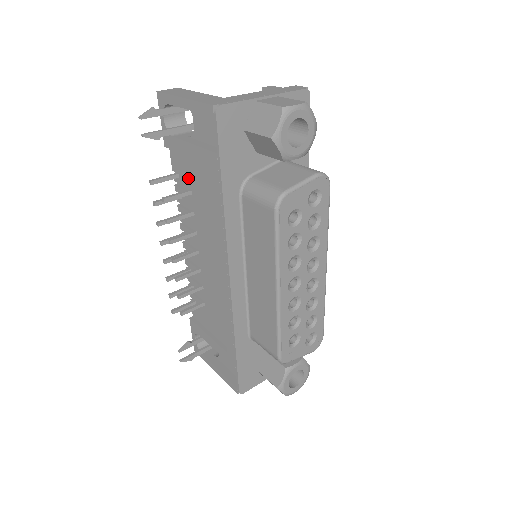
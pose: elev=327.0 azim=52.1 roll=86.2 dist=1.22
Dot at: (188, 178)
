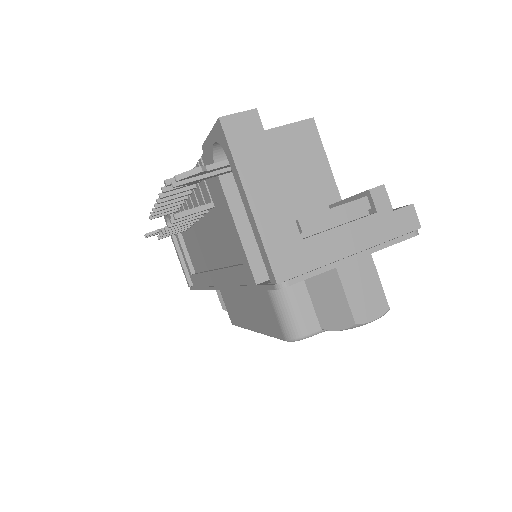
Dot at: (216, 199)
